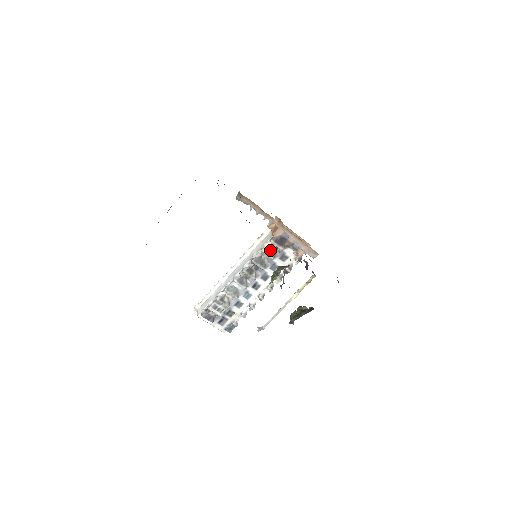
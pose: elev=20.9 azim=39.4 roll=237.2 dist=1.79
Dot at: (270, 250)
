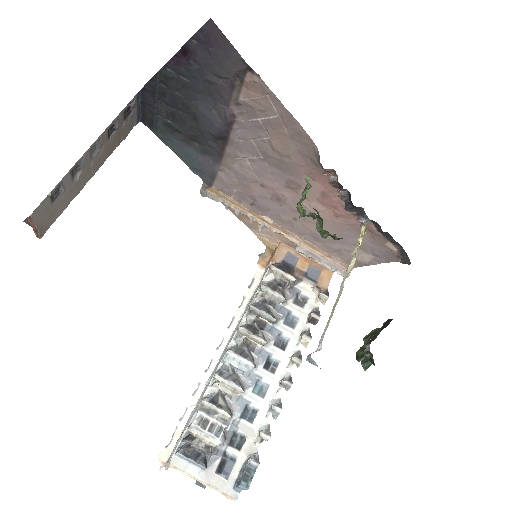
Dot at: (274, 286)
